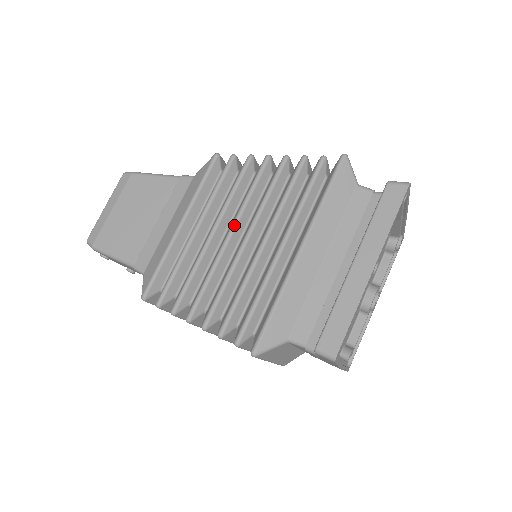
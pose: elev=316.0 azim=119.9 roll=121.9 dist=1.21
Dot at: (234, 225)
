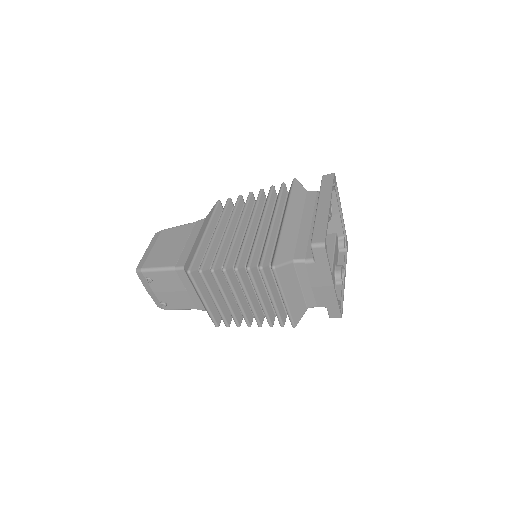
Dot at: (240, 222)
